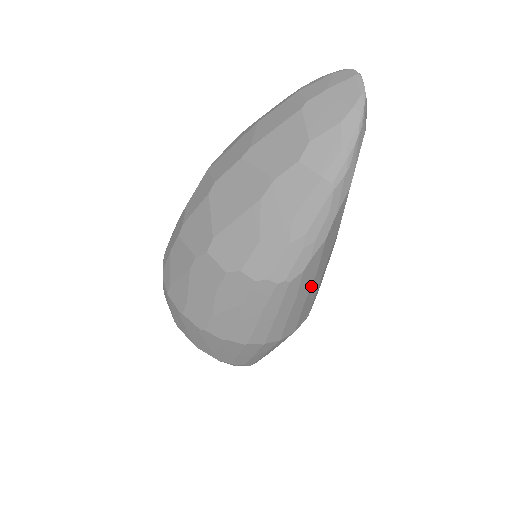
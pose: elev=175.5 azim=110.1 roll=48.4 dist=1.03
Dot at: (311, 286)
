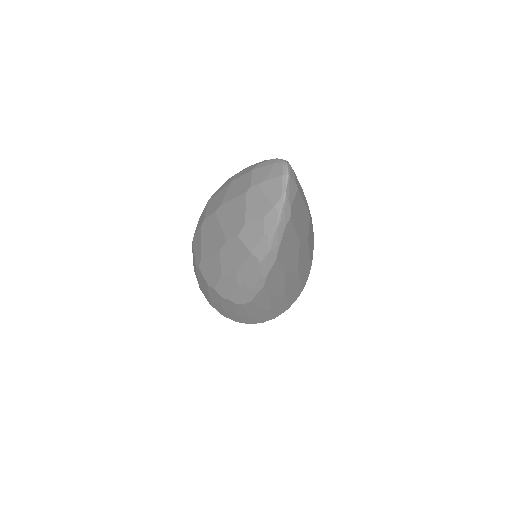
Dot at: (270, 302)
